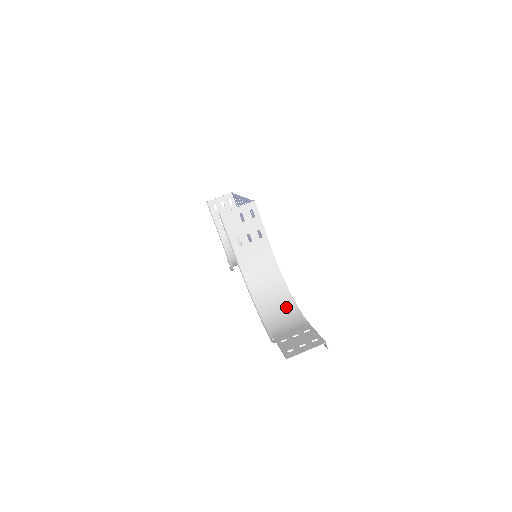
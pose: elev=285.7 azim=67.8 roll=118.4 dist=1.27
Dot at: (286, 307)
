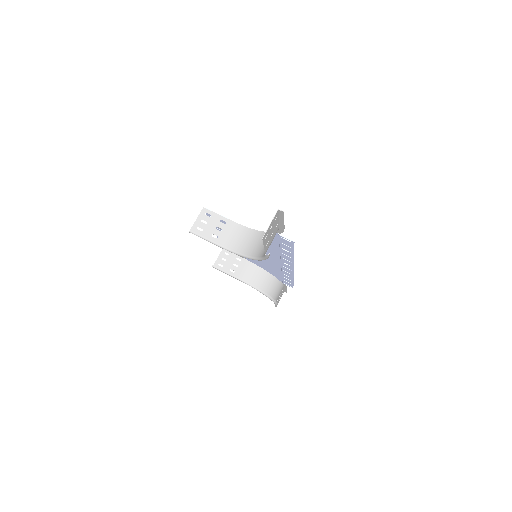
Dot at: occluded
